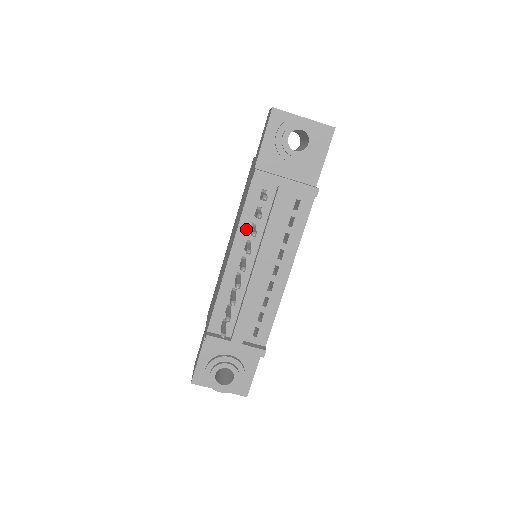
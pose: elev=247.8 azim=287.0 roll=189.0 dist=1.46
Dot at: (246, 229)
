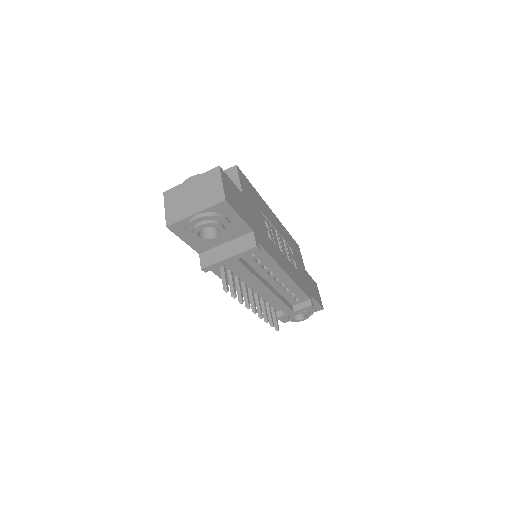
Dot at: occluded
